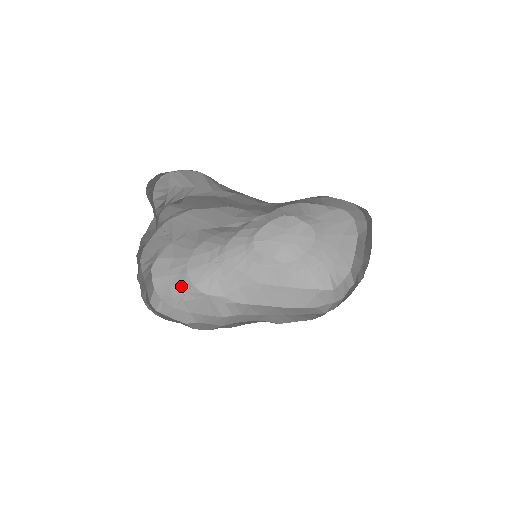
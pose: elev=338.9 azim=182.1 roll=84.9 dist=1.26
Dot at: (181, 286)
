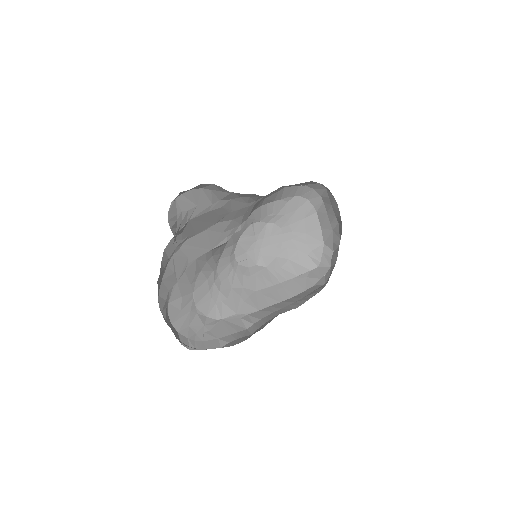
Dot at: (197, 321)
